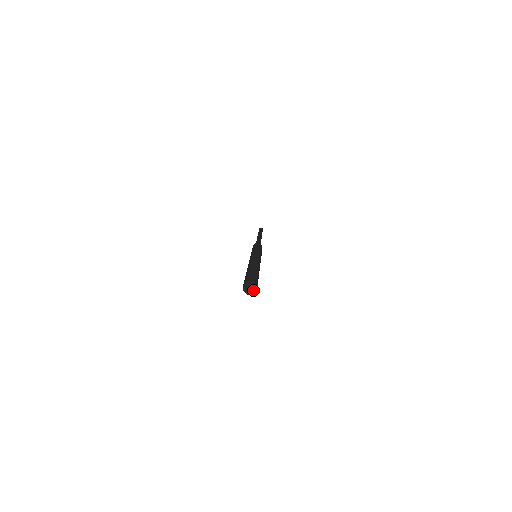
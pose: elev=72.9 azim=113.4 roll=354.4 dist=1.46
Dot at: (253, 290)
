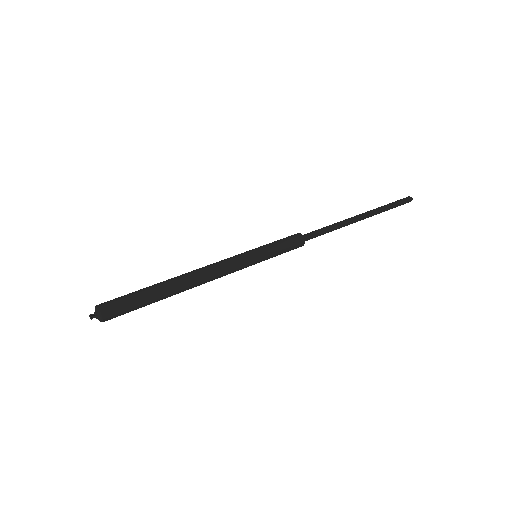
Dot at: (98, 316)
